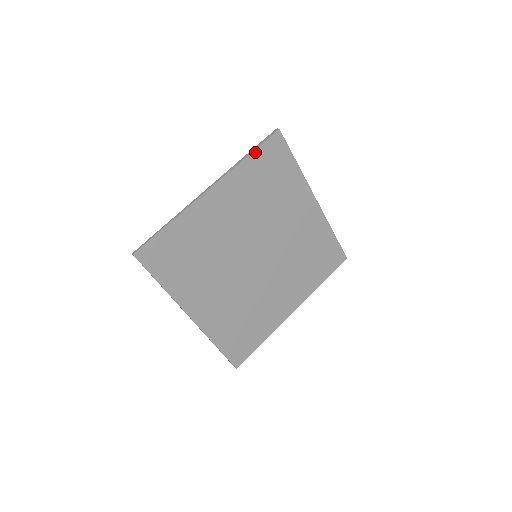
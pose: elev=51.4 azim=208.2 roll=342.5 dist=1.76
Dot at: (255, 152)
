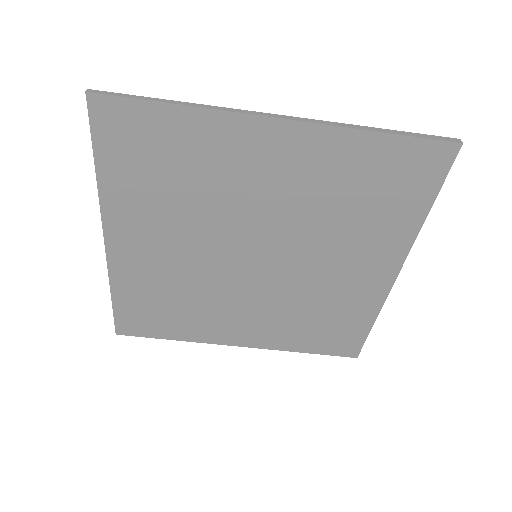
Dot at: (395, 138)
